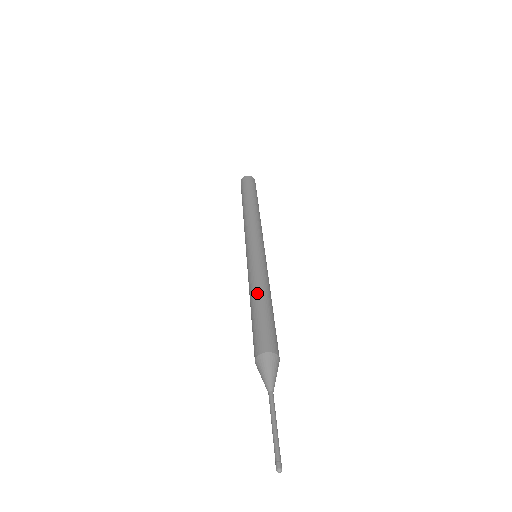
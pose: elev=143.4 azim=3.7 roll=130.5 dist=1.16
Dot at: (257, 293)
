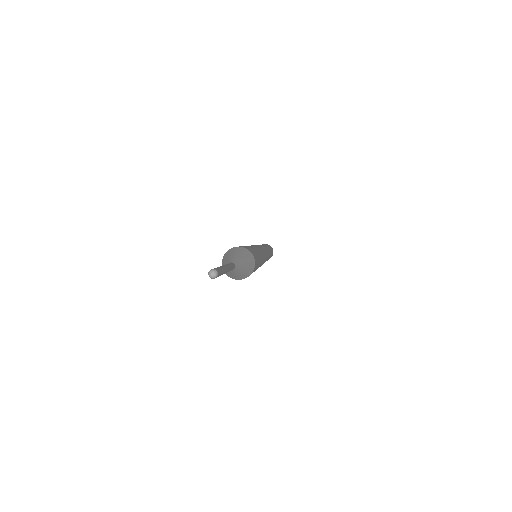
Dot at: occluded
